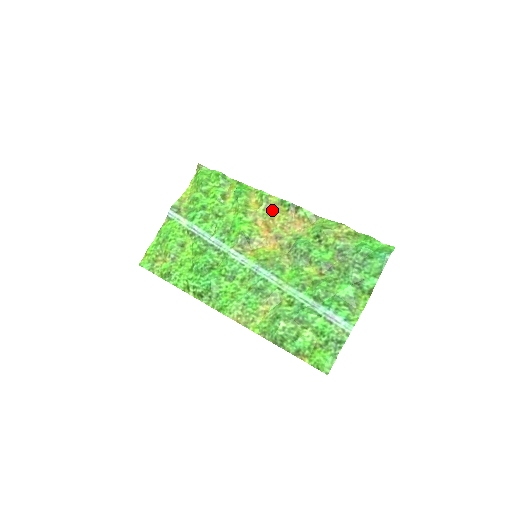
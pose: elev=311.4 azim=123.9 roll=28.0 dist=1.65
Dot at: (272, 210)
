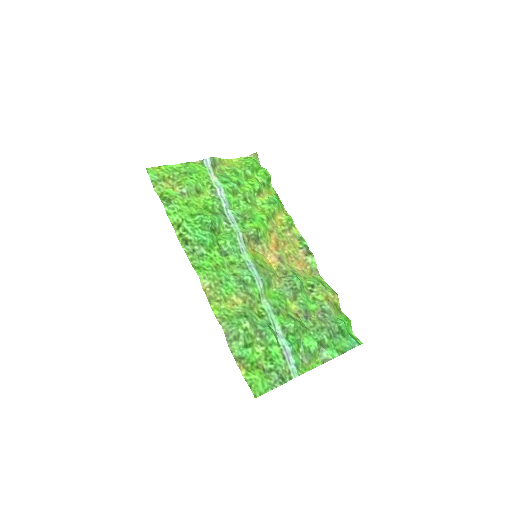
Dot at: (288, 237)
